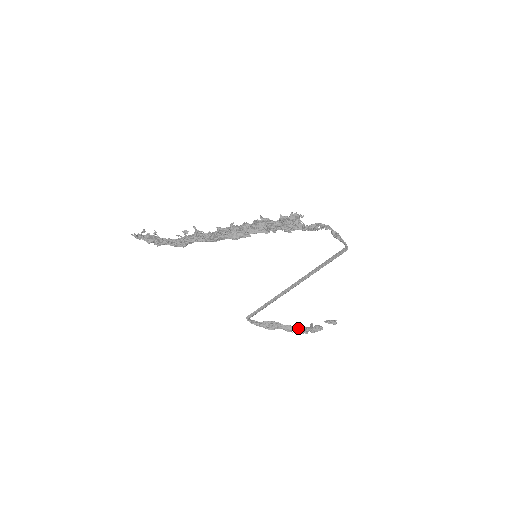
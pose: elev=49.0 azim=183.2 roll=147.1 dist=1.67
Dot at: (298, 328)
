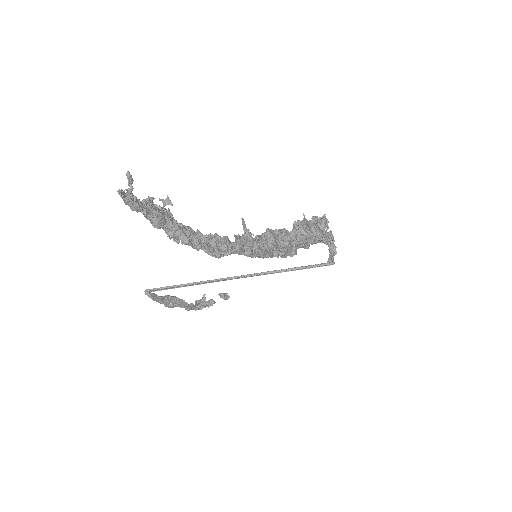
Dot at: (195, 304)
